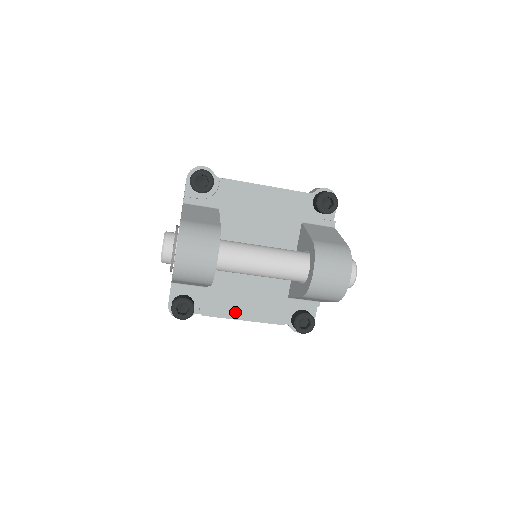
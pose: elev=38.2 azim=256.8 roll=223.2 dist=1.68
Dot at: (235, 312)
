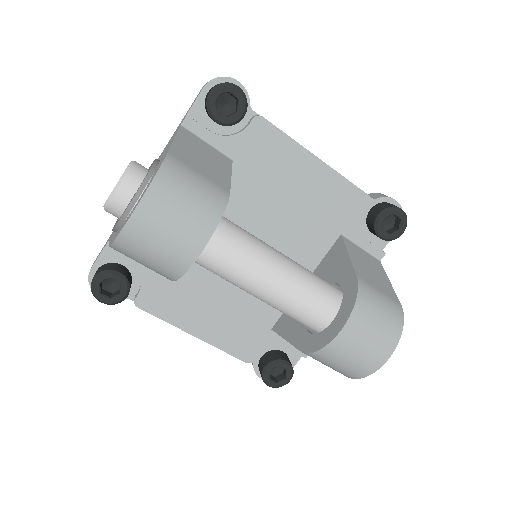
Dot at: (187, 320)
